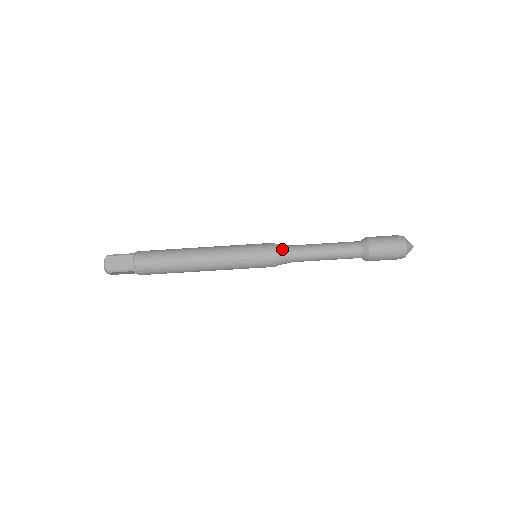
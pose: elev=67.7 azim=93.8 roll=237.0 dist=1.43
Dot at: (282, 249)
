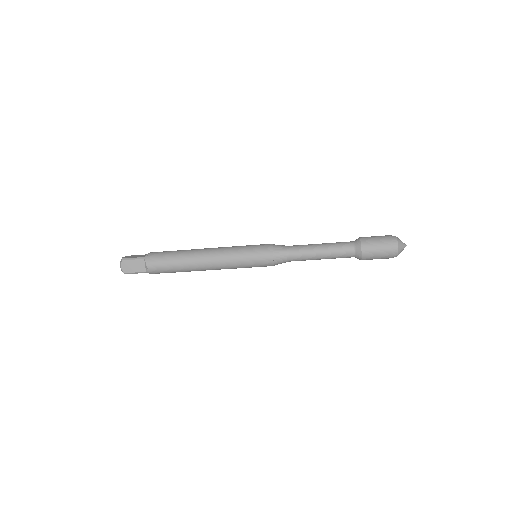
Dot at: (279, 253)
